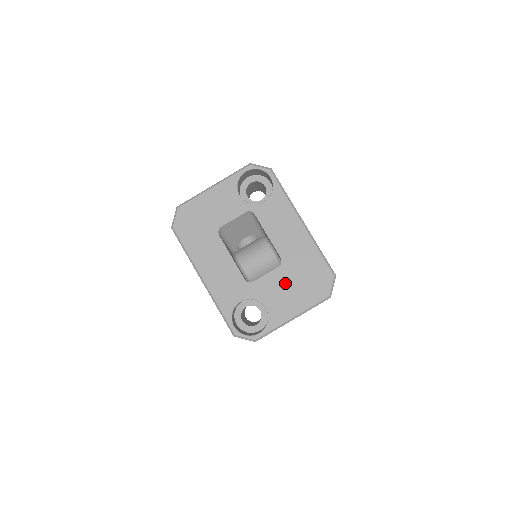
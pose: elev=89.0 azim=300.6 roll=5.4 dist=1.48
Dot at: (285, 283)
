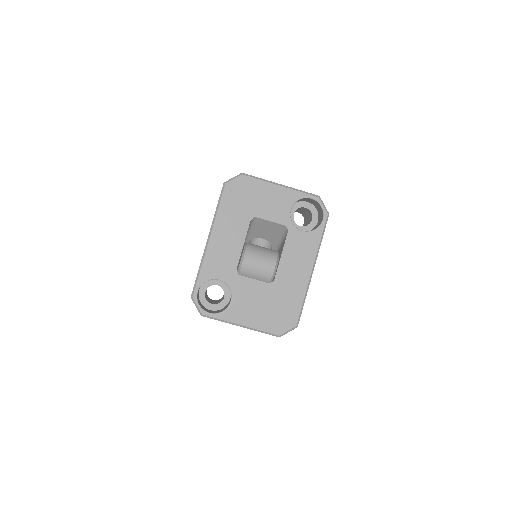
Dot at: (260, 298)
